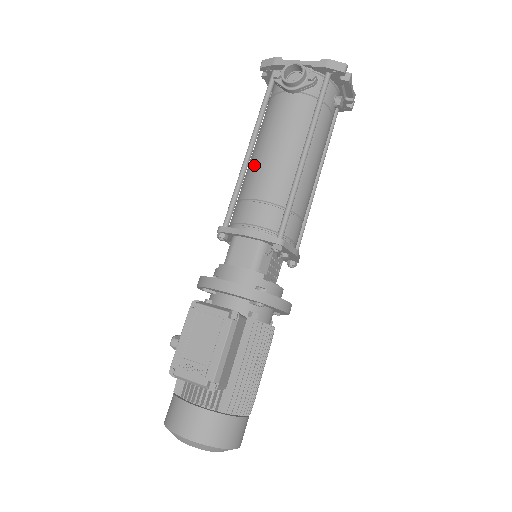
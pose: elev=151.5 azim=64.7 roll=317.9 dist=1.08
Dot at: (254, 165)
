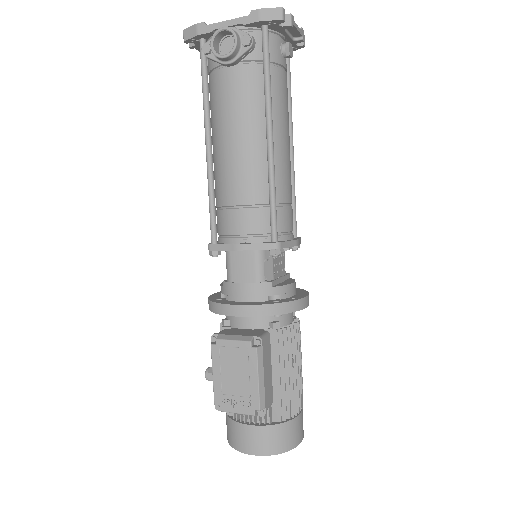
Dot at: (219, 165)
